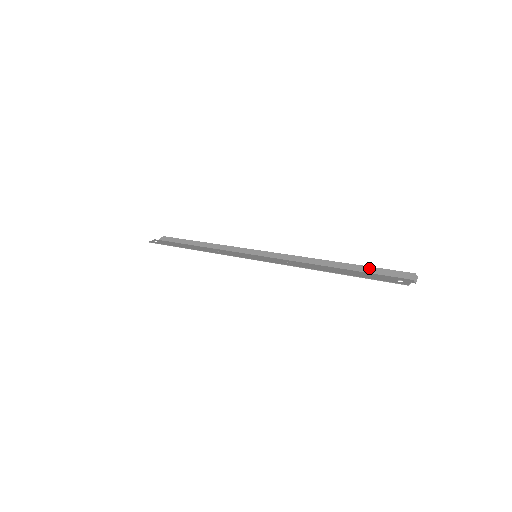
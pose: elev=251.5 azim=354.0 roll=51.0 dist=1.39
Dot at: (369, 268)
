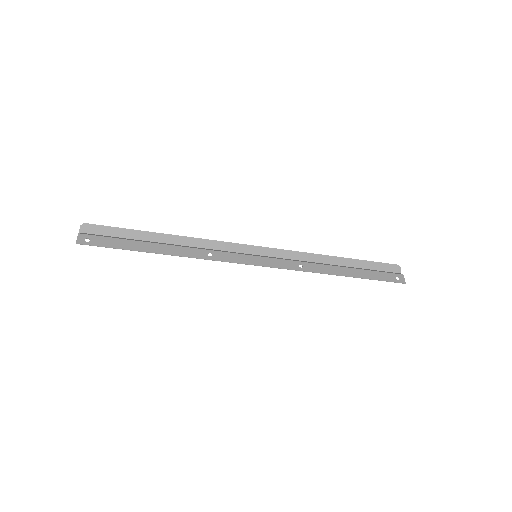
Dot at: (366, 262)
